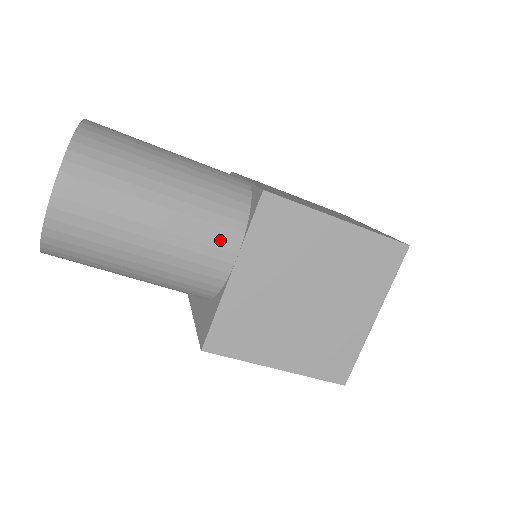
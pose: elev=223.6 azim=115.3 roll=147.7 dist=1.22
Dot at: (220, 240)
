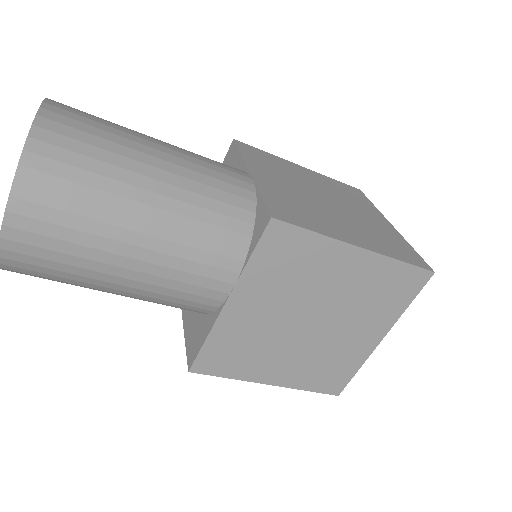
Dot at: (215, 270)
